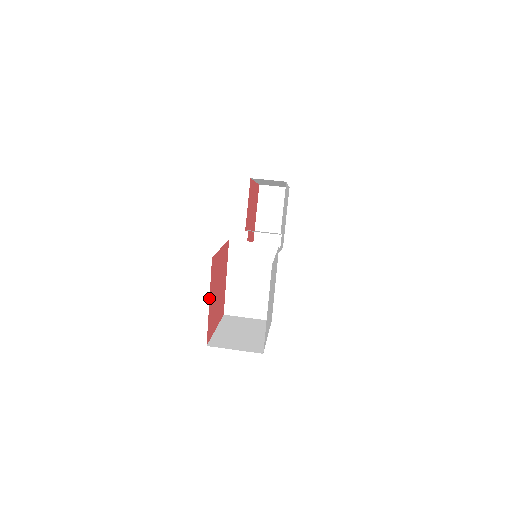
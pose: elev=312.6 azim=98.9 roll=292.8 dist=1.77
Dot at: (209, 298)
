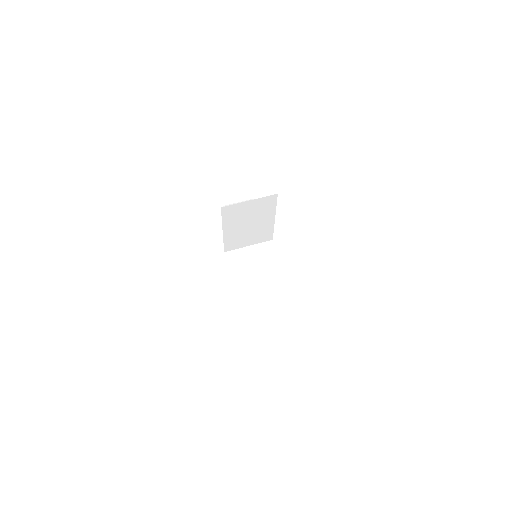
Dot at: occluded
